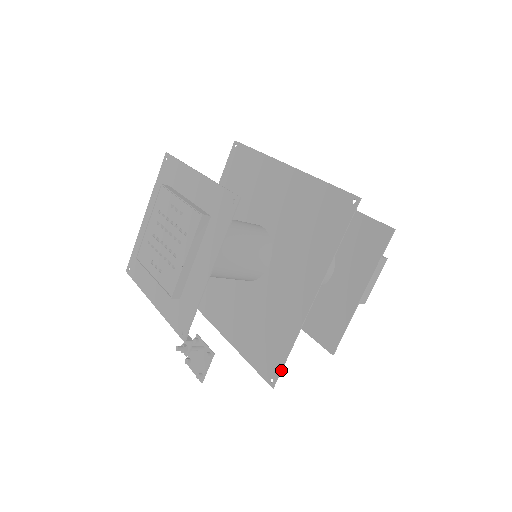
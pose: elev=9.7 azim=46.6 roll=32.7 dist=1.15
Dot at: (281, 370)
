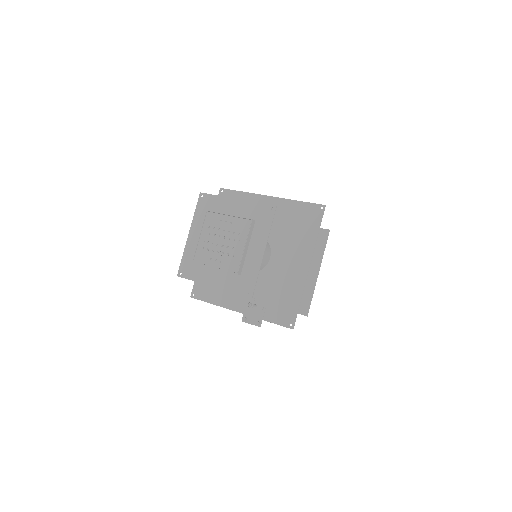
Dot at: (296, 316)
